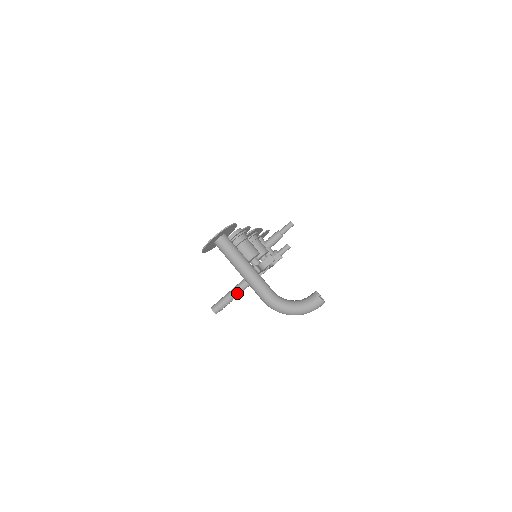
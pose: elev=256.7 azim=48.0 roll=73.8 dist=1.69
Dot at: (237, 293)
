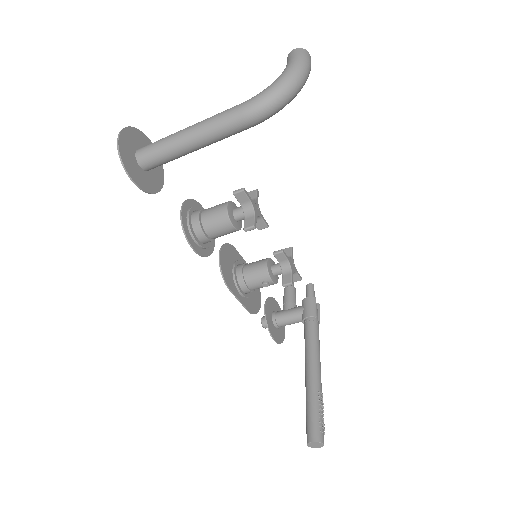
Dot at: (315, 384)
